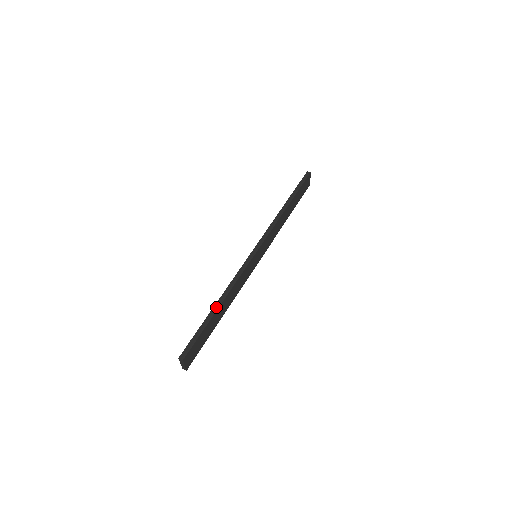
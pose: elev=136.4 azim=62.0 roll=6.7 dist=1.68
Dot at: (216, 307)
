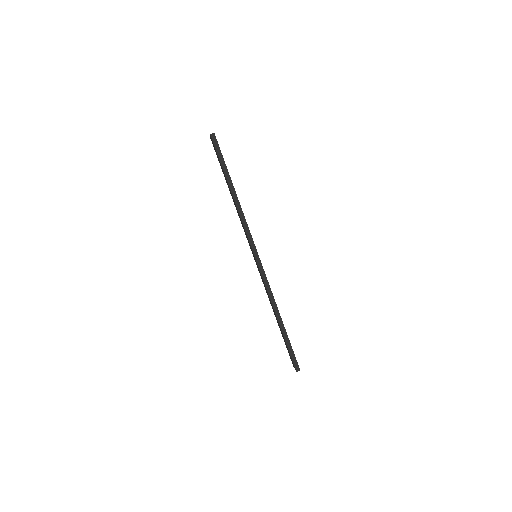
Dot at: (281, 323)
